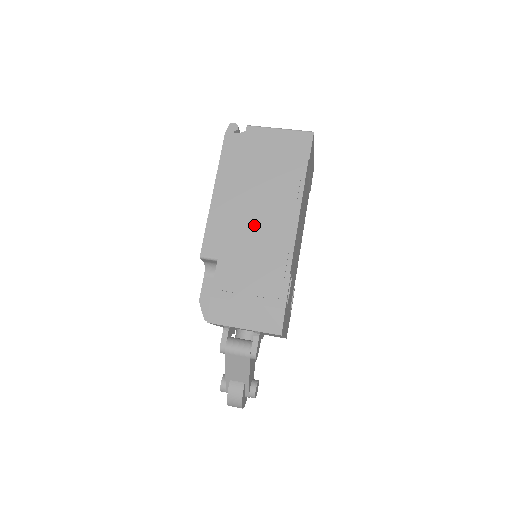
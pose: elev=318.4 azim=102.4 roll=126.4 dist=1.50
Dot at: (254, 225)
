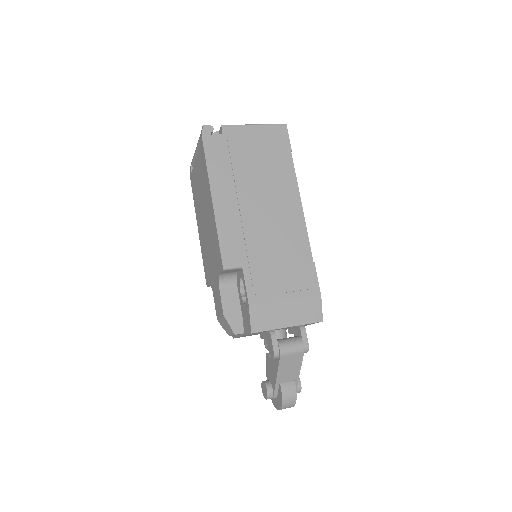
Dot at: (265, 223)
